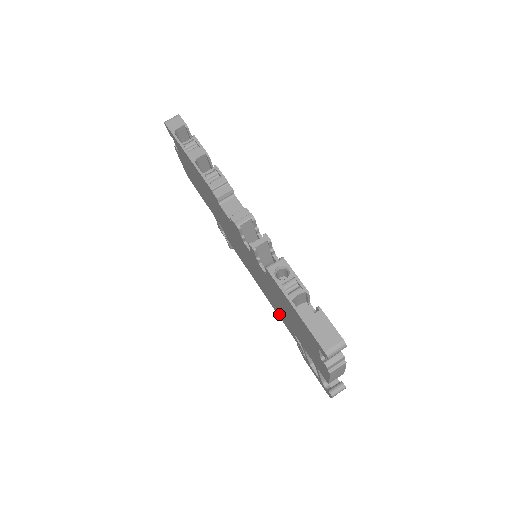
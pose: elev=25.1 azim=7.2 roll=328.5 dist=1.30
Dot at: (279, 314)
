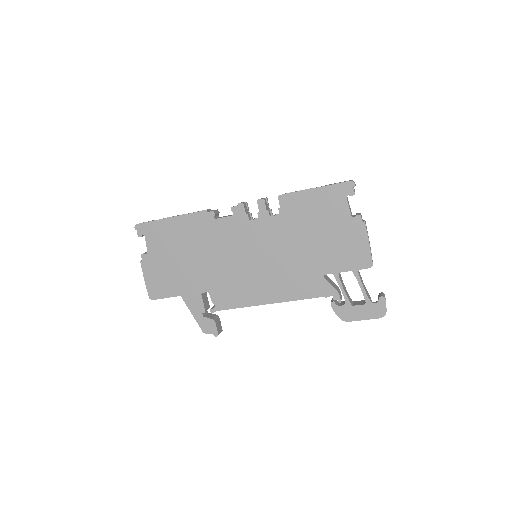
Dot at: (301, 288)
